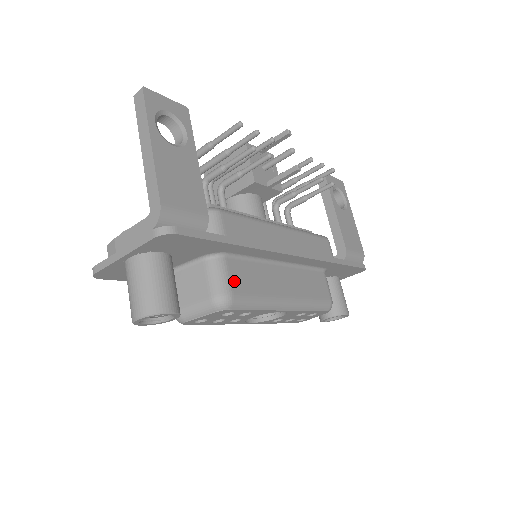
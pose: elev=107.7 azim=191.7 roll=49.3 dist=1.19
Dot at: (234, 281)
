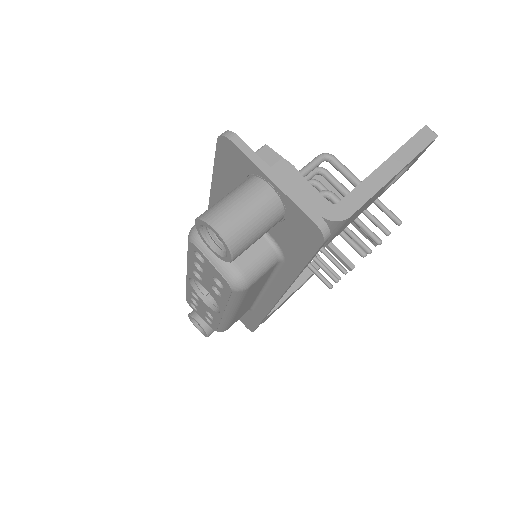
Dot at: (258, 280)
